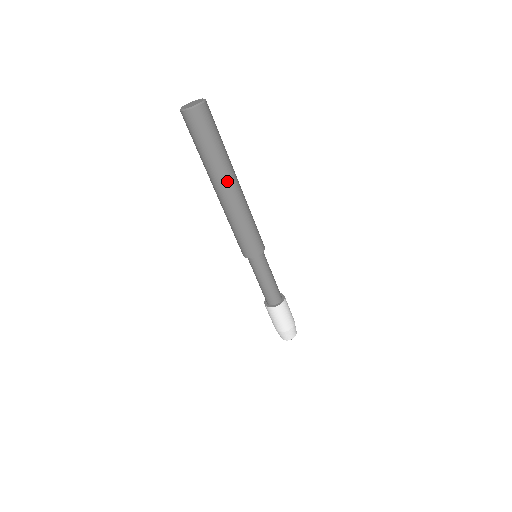
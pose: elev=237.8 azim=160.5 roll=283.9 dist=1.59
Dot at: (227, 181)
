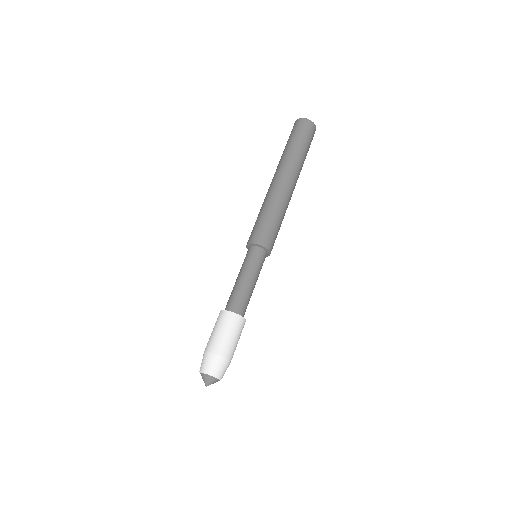
Dot at: (287, 172)
